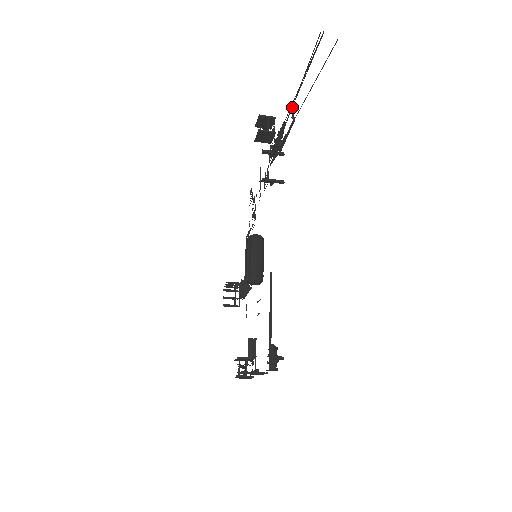
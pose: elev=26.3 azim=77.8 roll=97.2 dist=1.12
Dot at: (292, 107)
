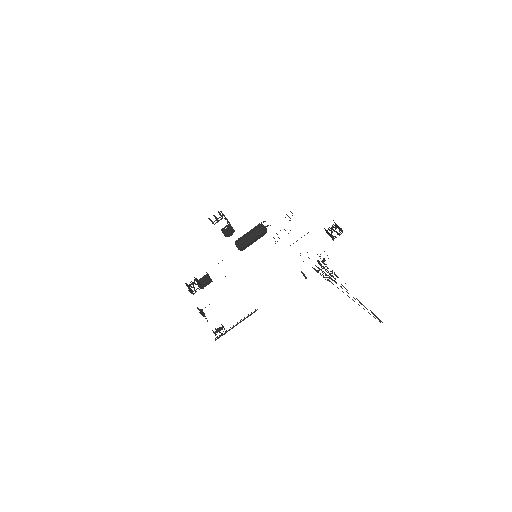
Dot at: (346, 291)
